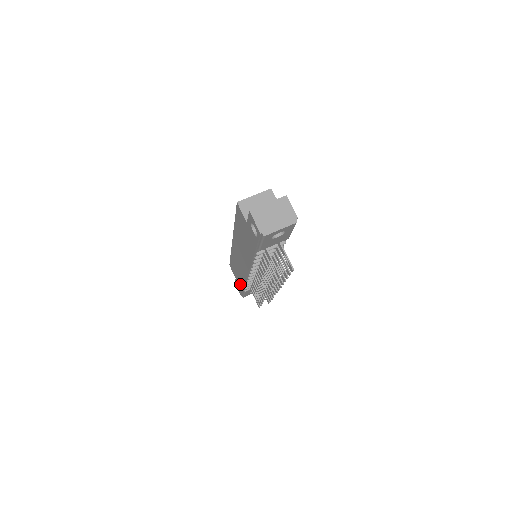
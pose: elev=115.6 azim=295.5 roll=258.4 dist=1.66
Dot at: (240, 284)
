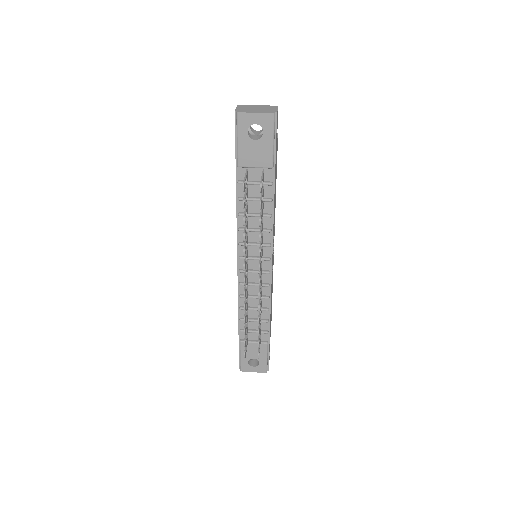
Dot at: occluded
